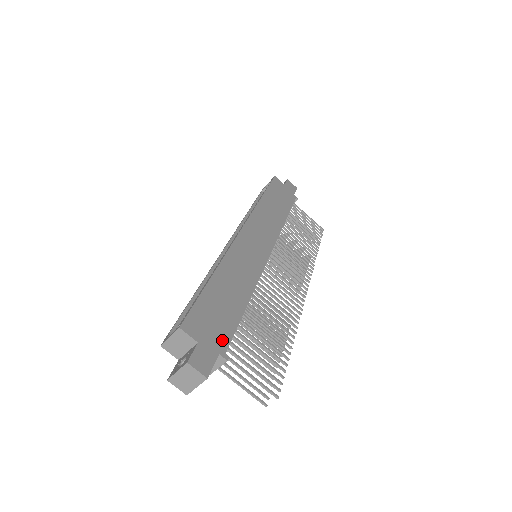
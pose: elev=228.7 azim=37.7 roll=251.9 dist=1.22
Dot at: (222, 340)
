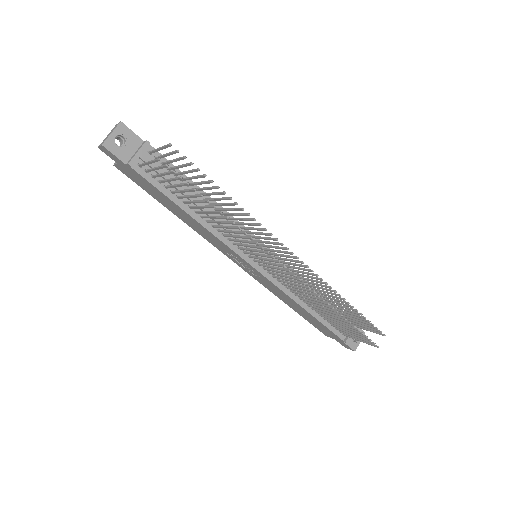
Dot at: (155, 152)
